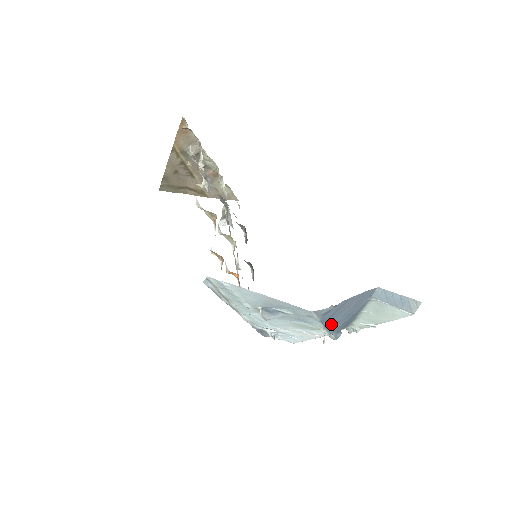
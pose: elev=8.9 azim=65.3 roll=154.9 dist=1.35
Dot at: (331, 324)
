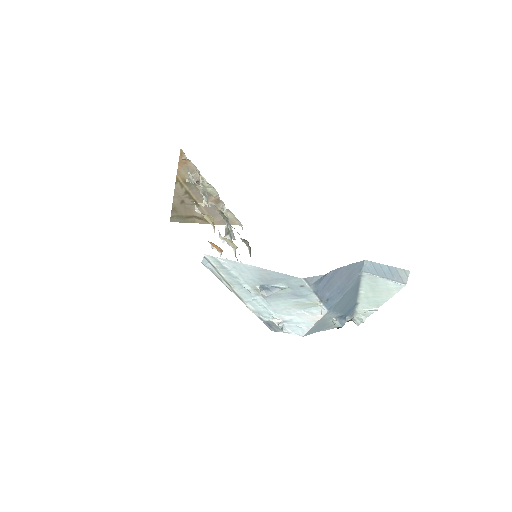
Dot at: (326, 297)
